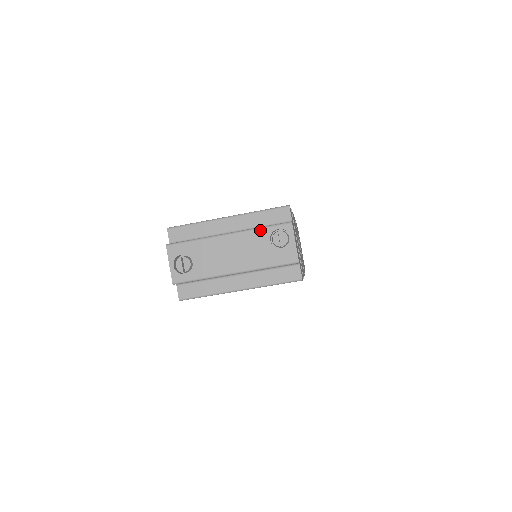
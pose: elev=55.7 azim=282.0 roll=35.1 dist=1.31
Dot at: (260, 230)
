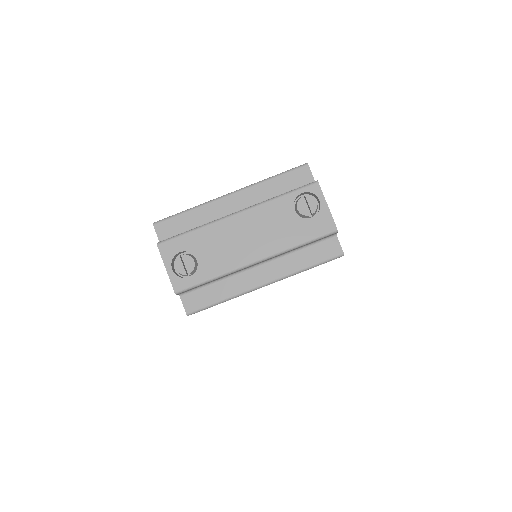
Dot at: (278, 199)
